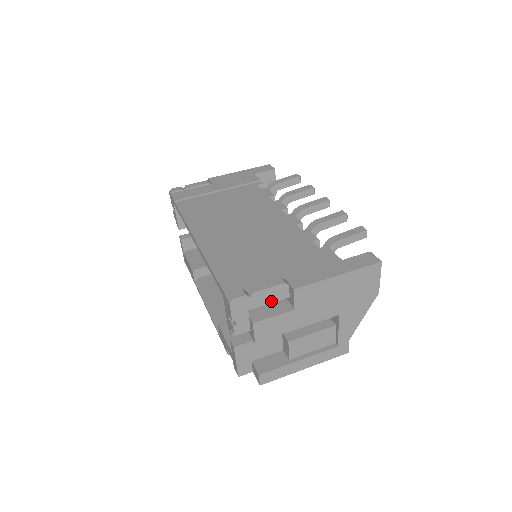
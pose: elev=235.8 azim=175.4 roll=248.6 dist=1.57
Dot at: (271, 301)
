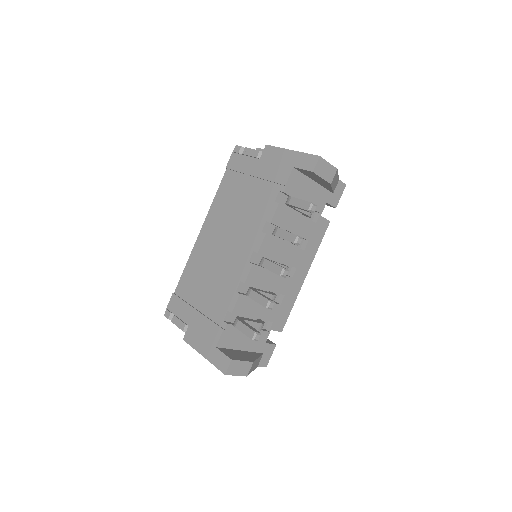
Dot at: occluded
